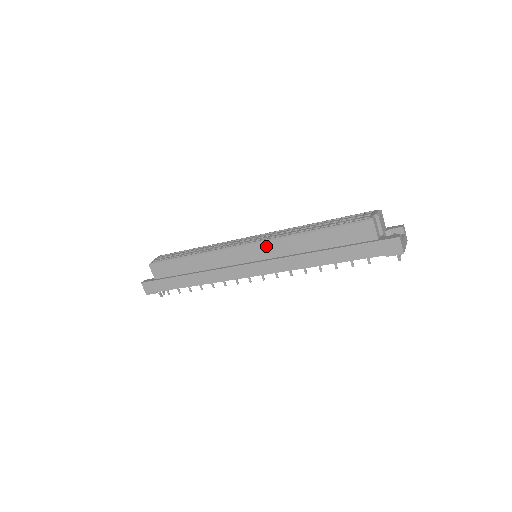
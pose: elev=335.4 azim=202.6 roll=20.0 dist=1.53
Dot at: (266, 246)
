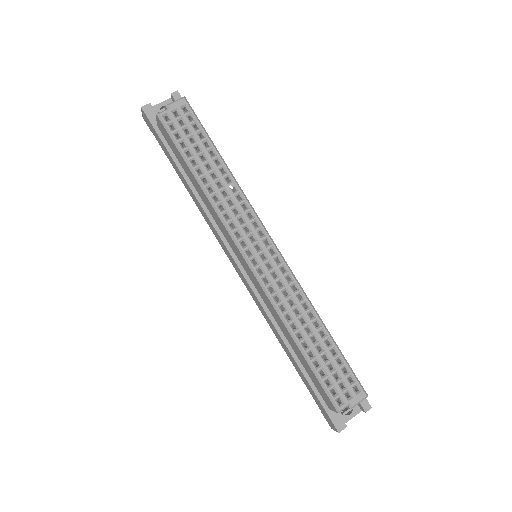
Dot at: (260, 287)
